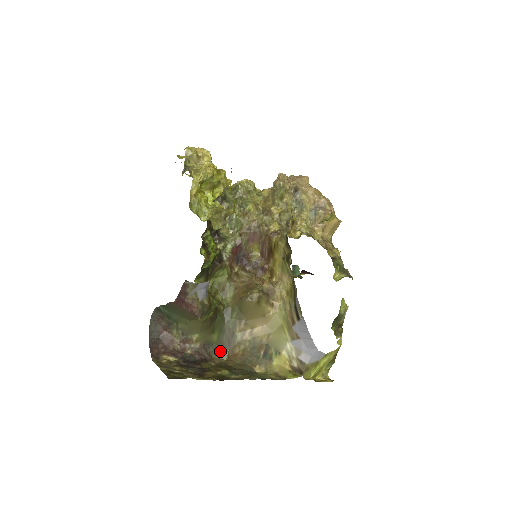
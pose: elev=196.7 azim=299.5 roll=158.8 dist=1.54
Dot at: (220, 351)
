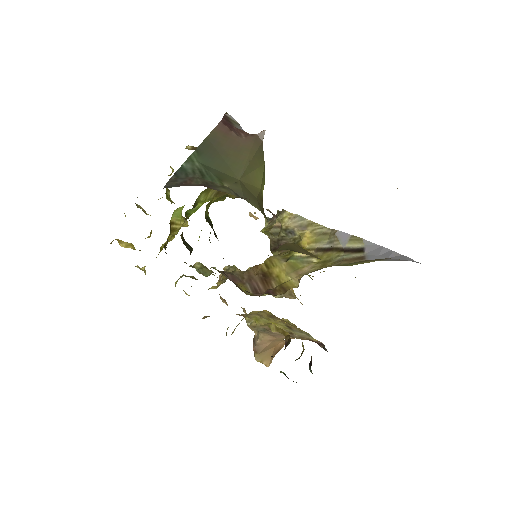
Dot at: occluded
